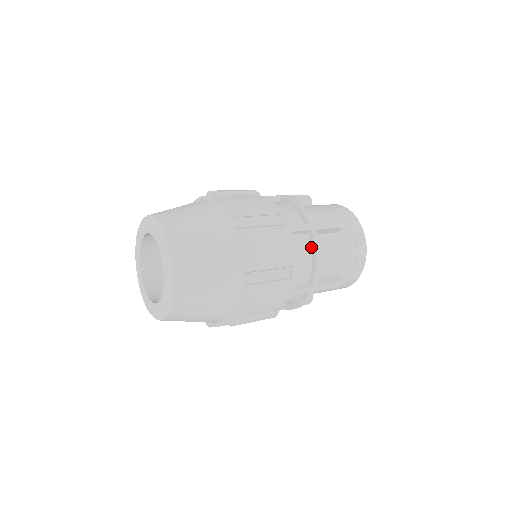
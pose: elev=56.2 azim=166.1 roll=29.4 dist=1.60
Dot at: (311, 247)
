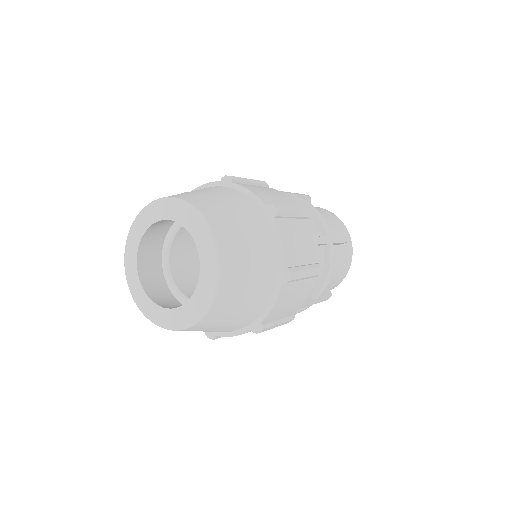
Dot at: (301, 206)
